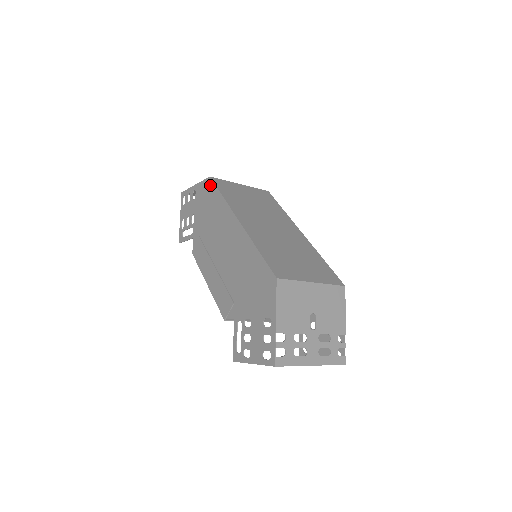
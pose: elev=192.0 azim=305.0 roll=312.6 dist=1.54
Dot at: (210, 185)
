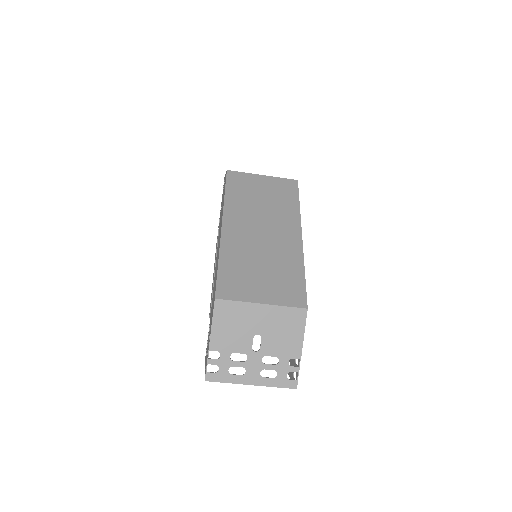
Dot at: occluded
